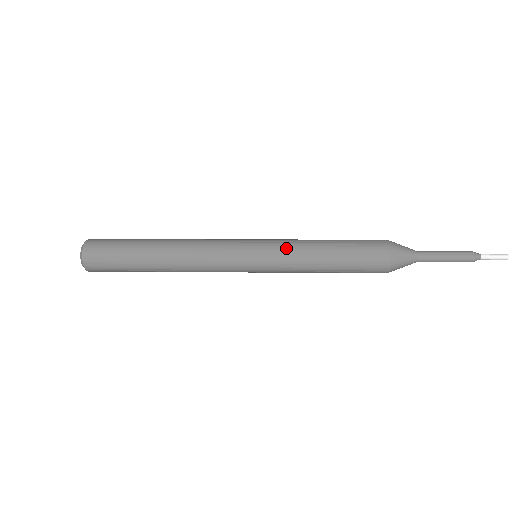
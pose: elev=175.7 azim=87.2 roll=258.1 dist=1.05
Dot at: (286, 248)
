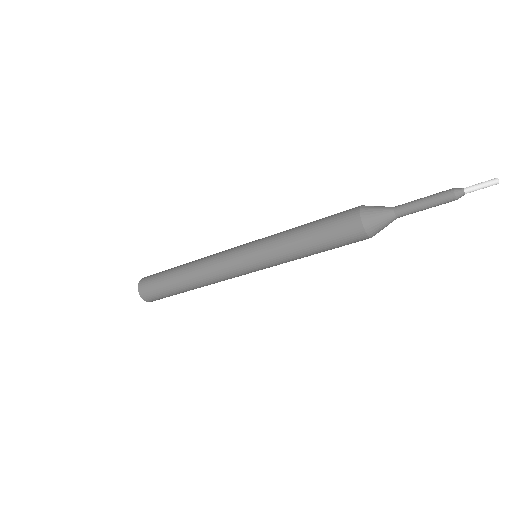
Dot at: occluded
